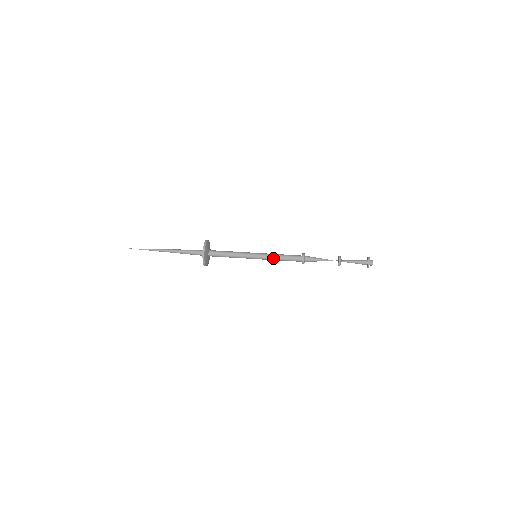
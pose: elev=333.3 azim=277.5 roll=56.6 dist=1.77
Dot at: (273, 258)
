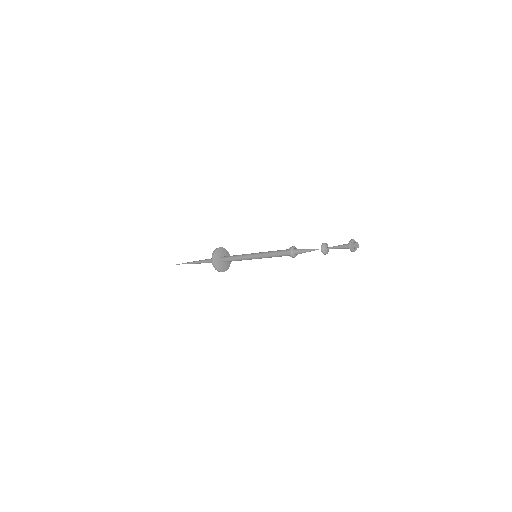
Dot at: (267, 254)
